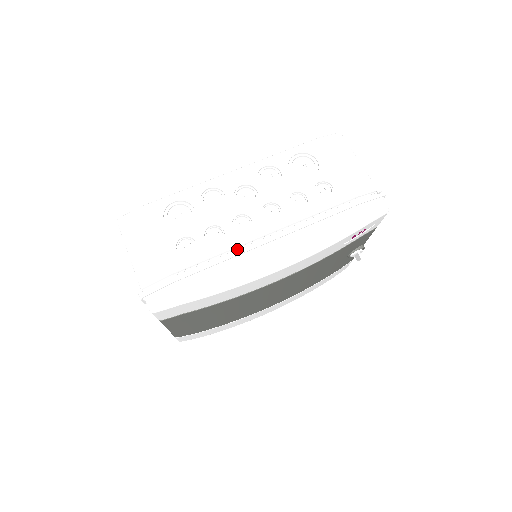
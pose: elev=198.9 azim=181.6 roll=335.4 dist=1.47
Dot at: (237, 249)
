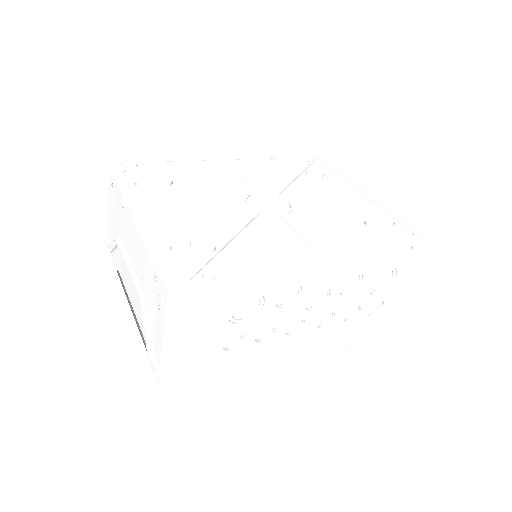
Dot at: (276, 354)
